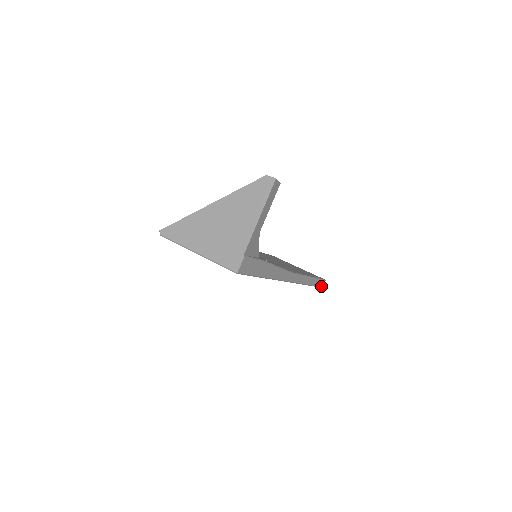
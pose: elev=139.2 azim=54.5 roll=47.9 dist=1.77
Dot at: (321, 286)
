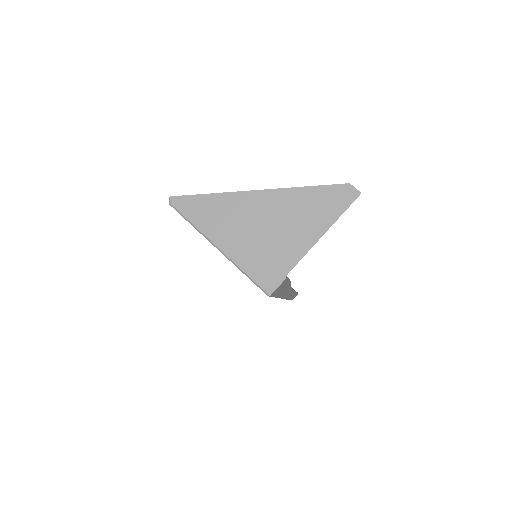
Dot at: (292, 299)
